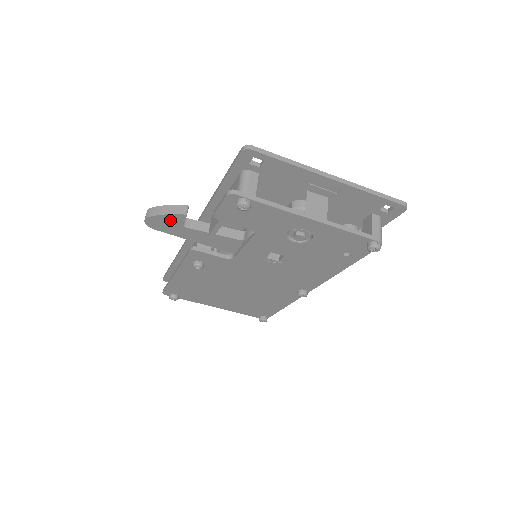
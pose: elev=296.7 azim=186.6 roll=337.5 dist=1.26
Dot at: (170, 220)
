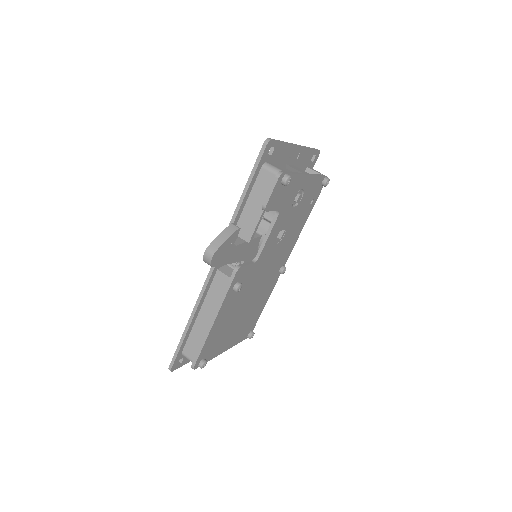
Dot at: (228, 244)
